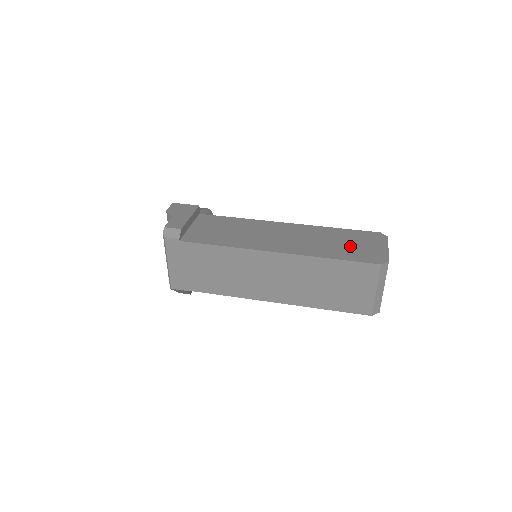
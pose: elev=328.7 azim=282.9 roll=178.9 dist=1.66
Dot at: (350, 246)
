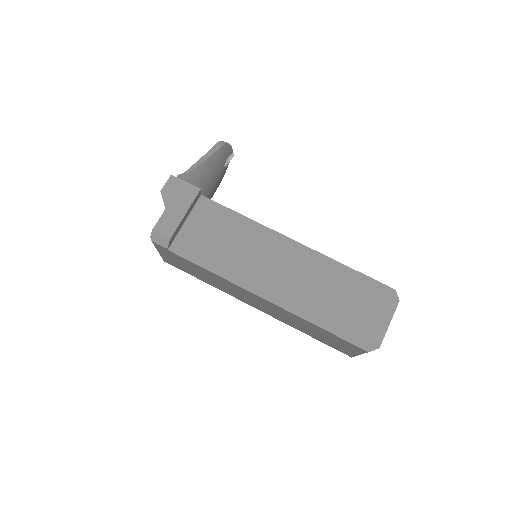
Dot at: (349, 309)
